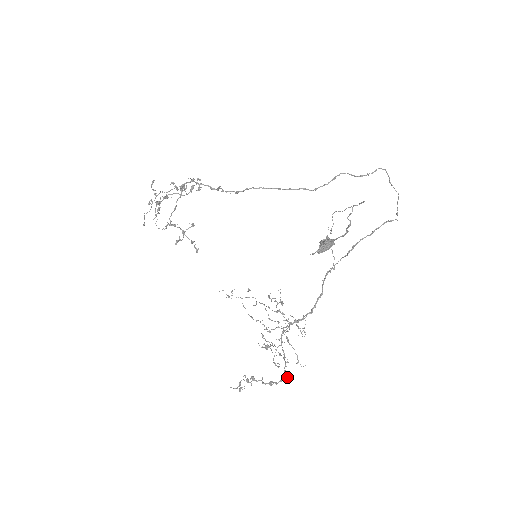
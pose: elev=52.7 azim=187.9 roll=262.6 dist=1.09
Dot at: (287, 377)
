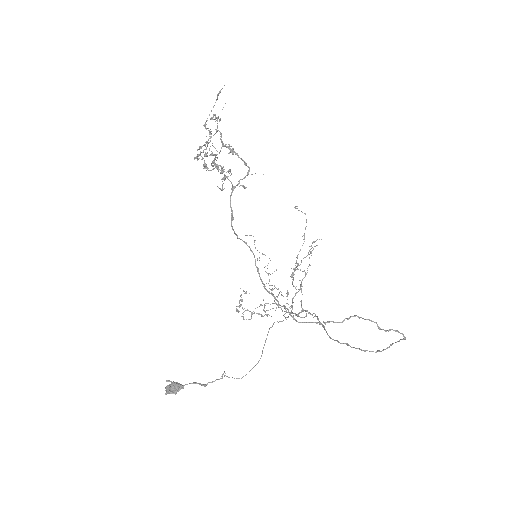
Dot at: occluded
